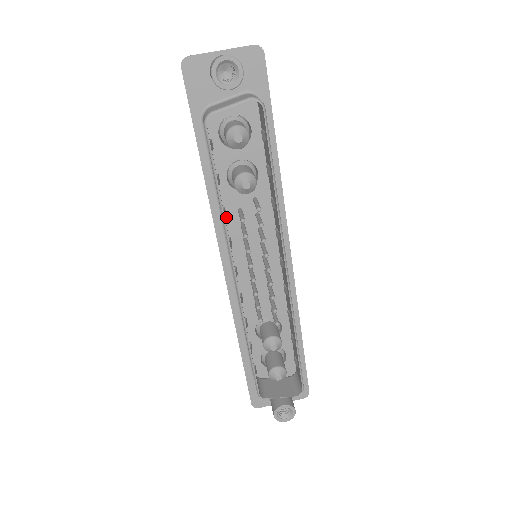
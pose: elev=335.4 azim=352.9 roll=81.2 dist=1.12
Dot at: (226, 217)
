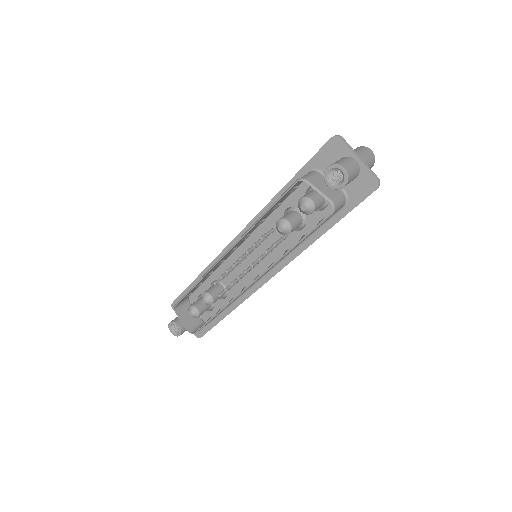
Dot at: (264, 223)
